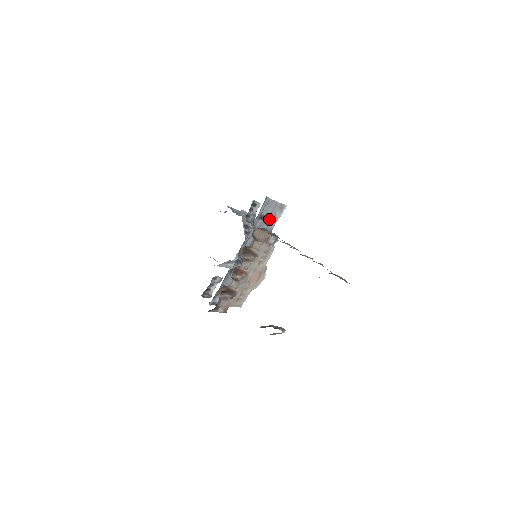
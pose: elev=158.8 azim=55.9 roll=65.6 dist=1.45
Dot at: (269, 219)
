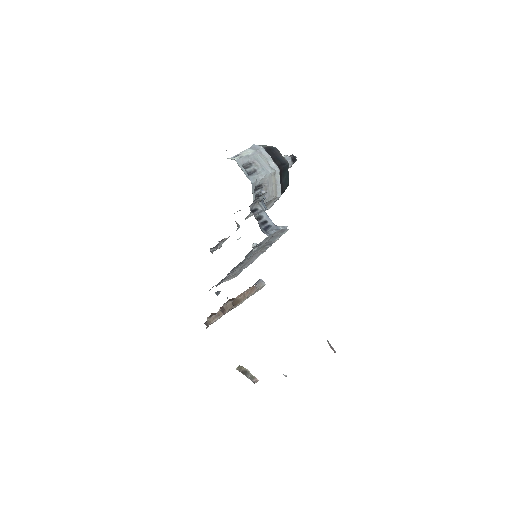
Dot at: (267, 240)
